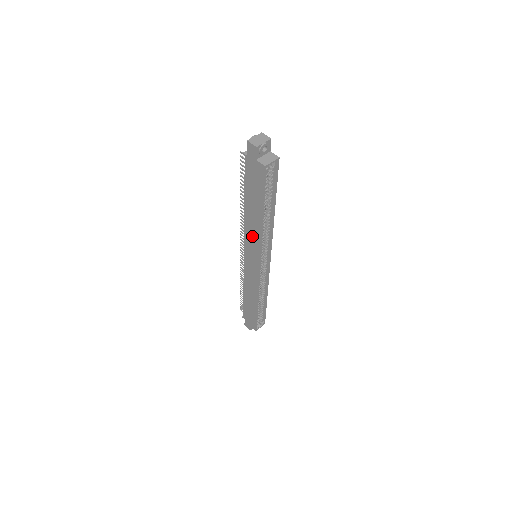
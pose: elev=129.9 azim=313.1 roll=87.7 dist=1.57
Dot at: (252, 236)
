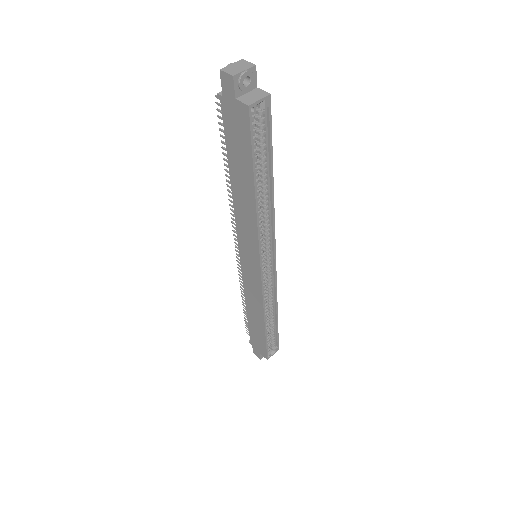
Dot at: (246, 225)
